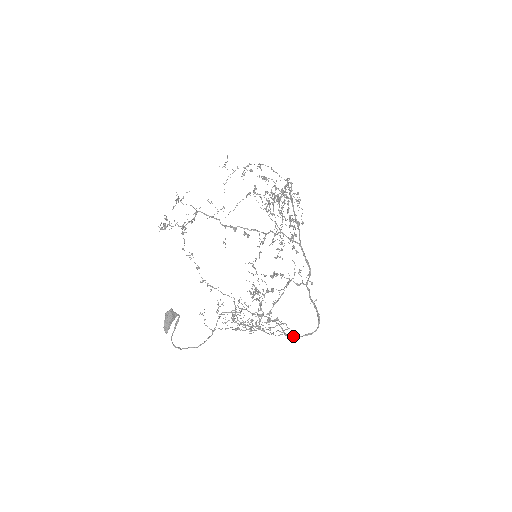
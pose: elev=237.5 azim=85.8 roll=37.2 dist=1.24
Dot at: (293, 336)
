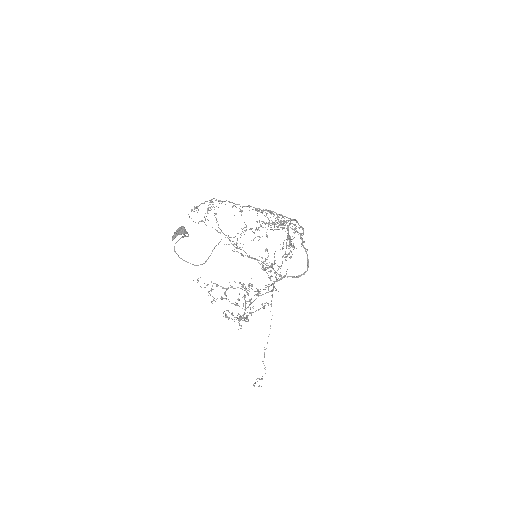
Dot at: occluded
